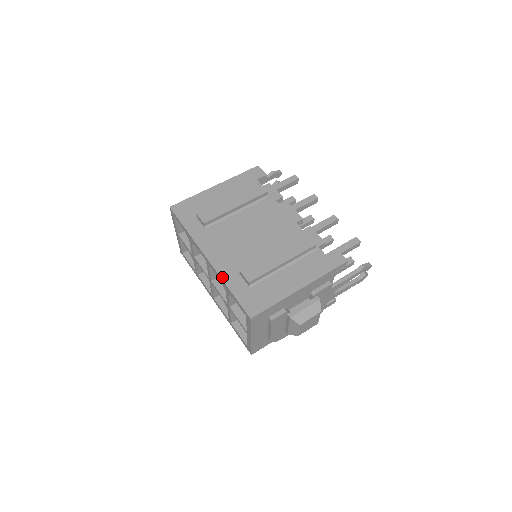
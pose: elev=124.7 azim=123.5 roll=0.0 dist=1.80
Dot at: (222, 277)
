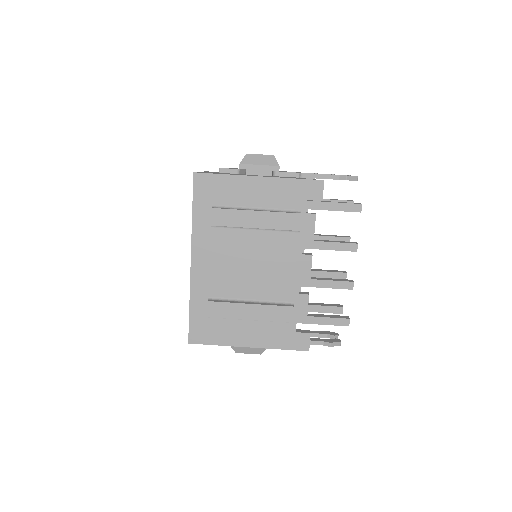
Dot at: (191, 291)
